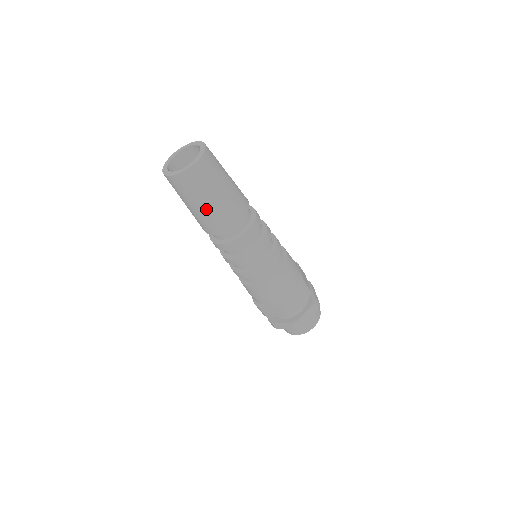
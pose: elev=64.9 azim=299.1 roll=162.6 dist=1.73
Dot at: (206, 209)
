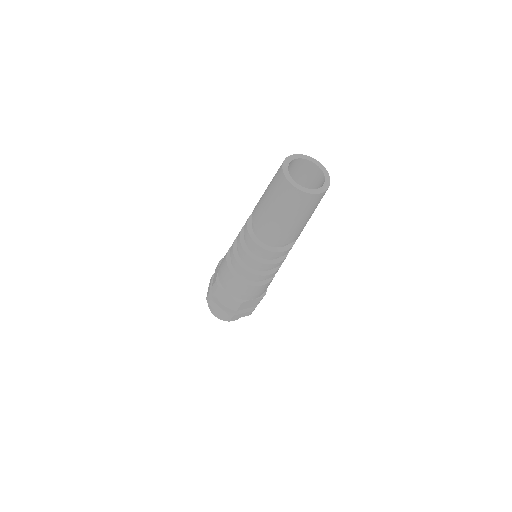
Dot at: (281, 221)
